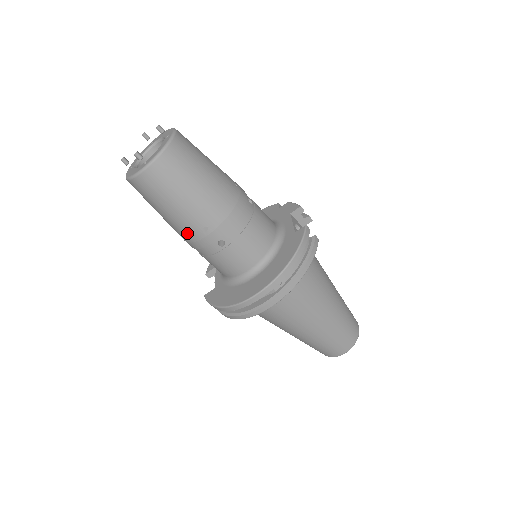
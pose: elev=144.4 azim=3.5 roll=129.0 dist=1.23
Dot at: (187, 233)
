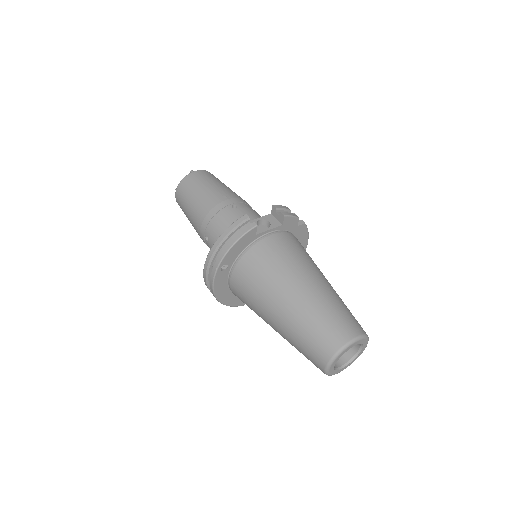
Dot at: occluded
